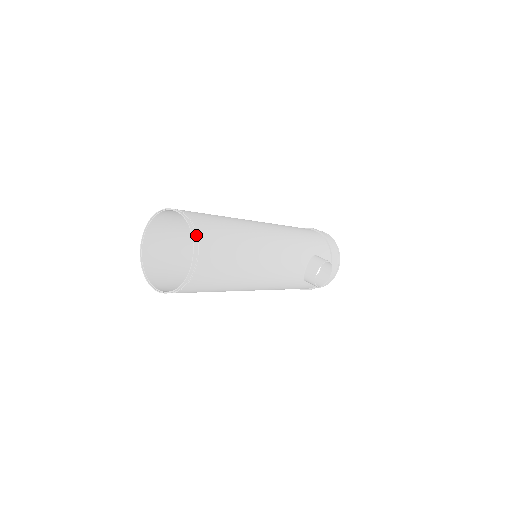
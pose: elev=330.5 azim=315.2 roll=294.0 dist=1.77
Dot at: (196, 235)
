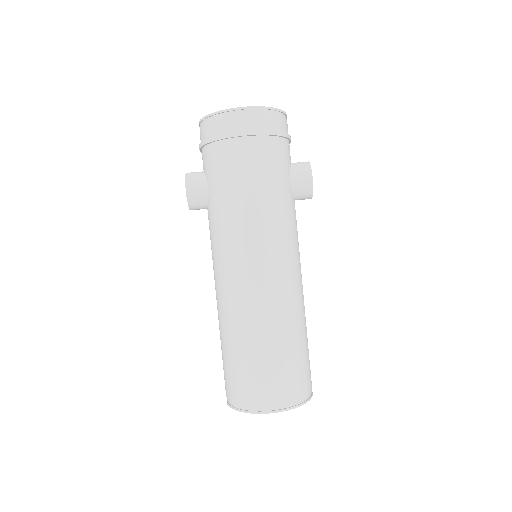
Dot at: (304, 398)
